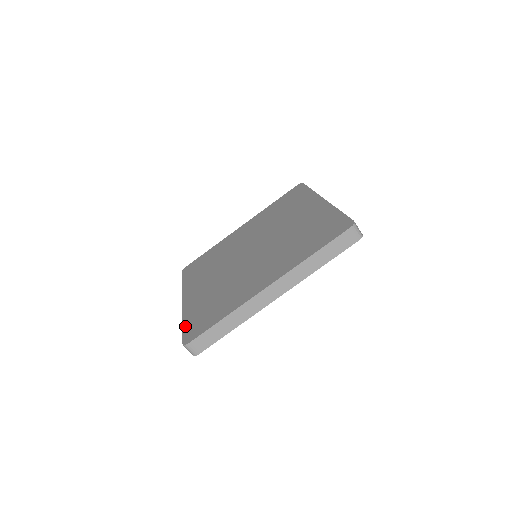
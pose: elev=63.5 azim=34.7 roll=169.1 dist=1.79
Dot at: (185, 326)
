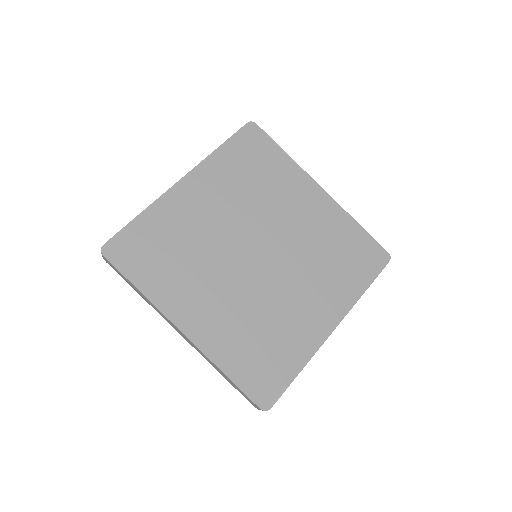
Dot at: (133, 225)
